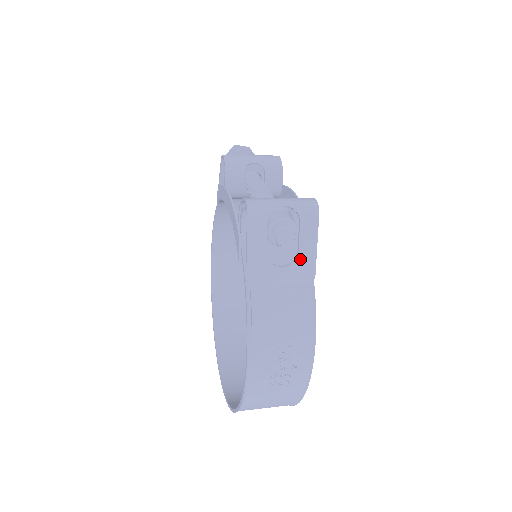
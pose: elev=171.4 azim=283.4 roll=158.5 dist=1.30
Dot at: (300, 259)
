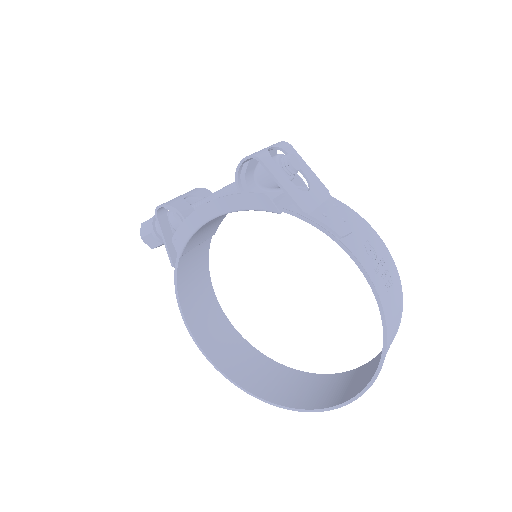
Dot at: (311, 181)
